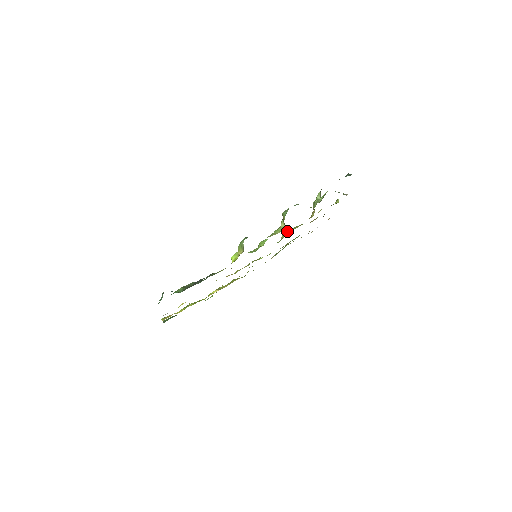
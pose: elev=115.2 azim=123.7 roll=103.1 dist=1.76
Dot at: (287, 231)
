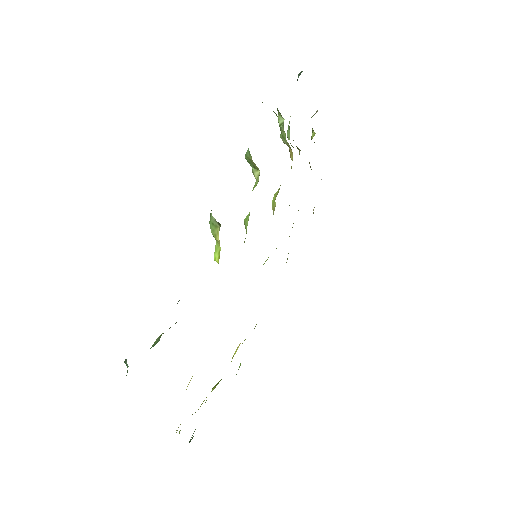
Dot at: (274, 197)
